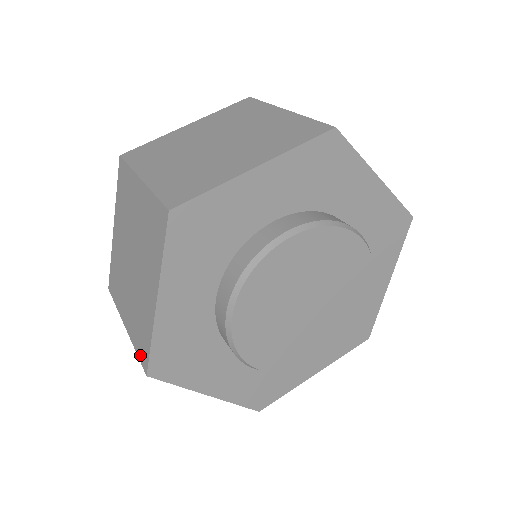
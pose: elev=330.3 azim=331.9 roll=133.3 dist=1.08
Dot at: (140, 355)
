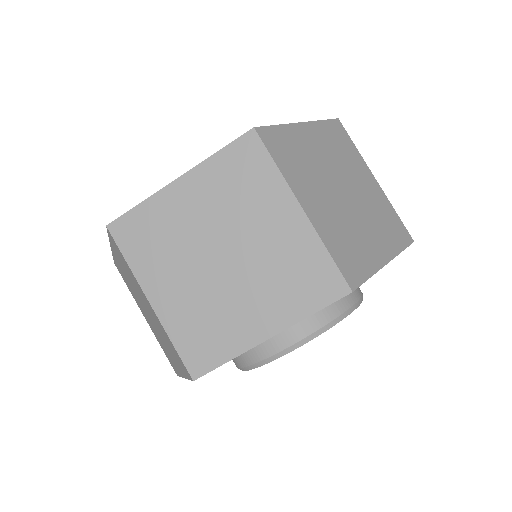
Dot at: occluded
